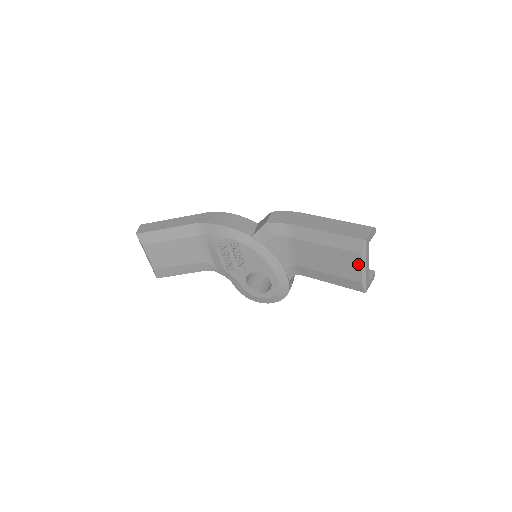
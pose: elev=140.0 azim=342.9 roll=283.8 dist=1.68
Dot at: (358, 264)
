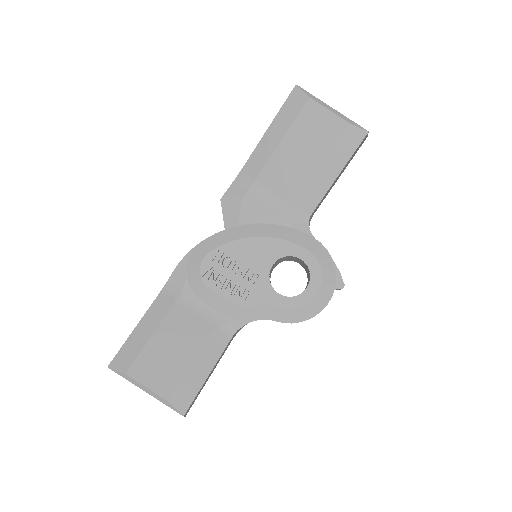
Dot at: (321, 111)
